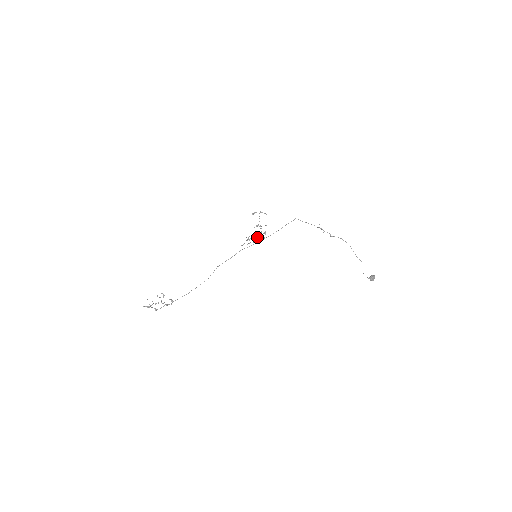
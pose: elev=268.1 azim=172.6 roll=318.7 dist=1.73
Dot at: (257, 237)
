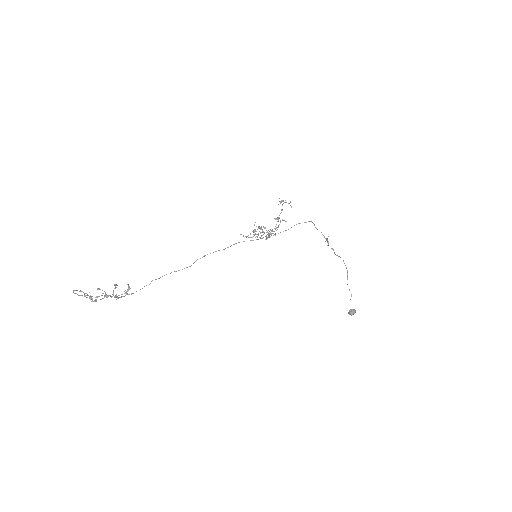
Dot at: (267, 231)
